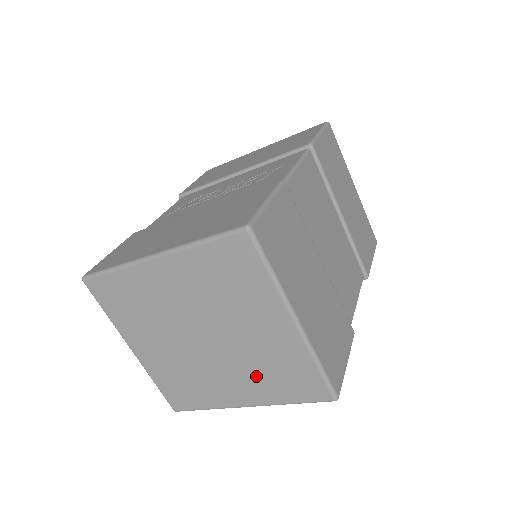
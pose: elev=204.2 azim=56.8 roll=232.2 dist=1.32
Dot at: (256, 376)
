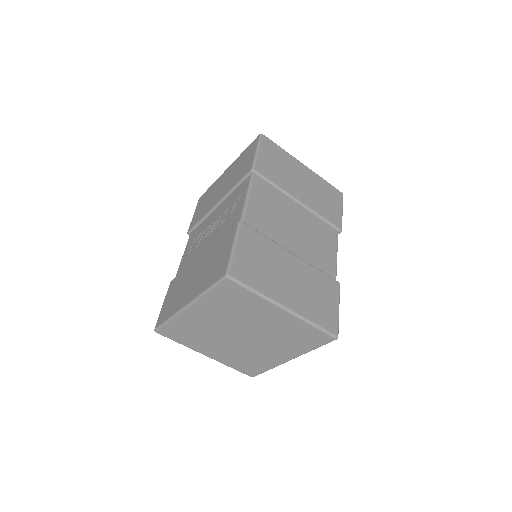
Dot at: (284, 343)
